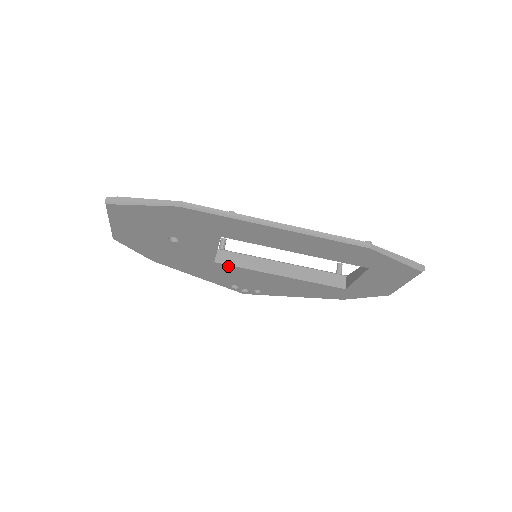
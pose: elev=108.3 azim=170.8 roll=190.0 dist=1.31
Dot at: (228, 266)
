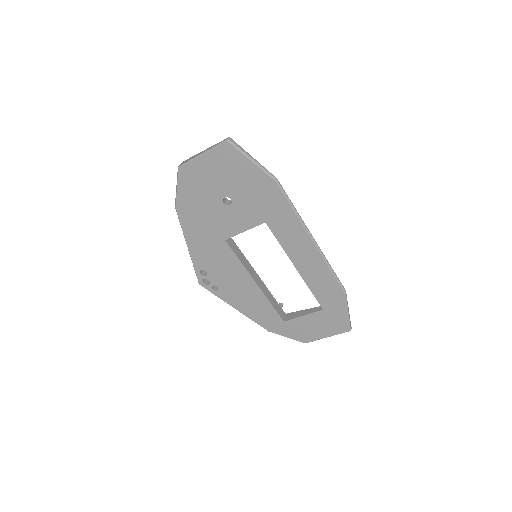
Dot at: (230, 250)
